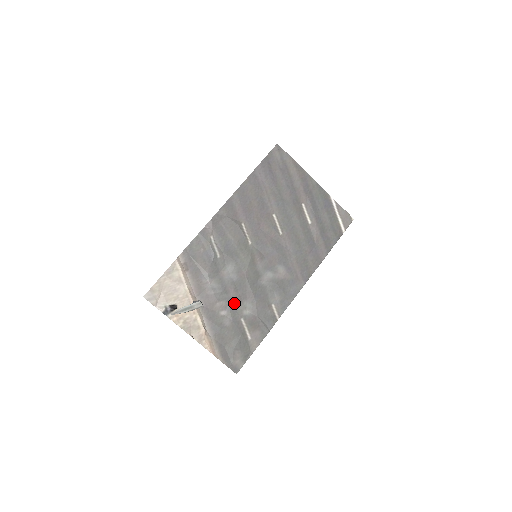
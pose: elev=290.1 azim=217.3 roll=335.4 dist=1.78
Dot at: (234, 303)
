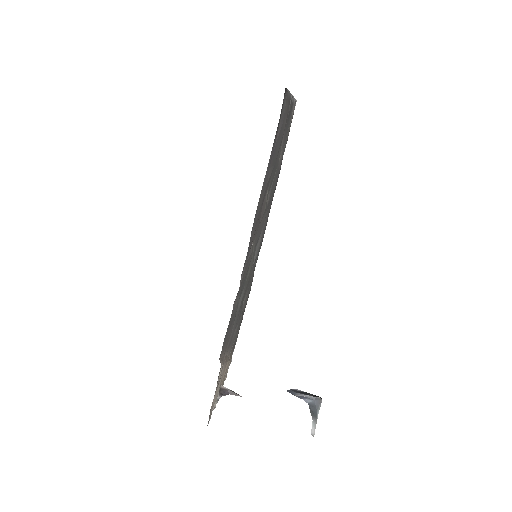
Dot at: (240, 312)
